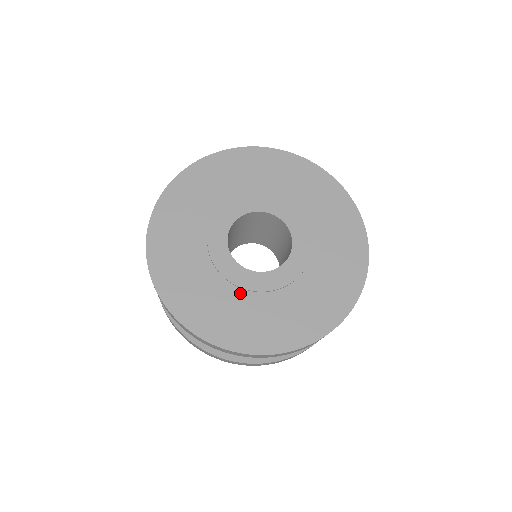
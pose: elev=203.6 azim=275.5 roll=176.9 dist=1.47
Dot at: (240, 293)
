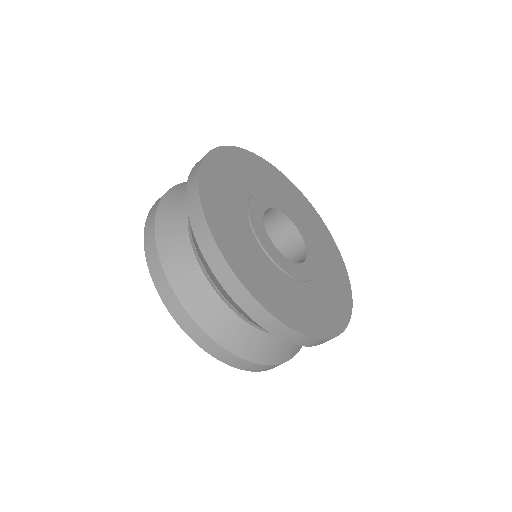
Dot at: (298, 284)
